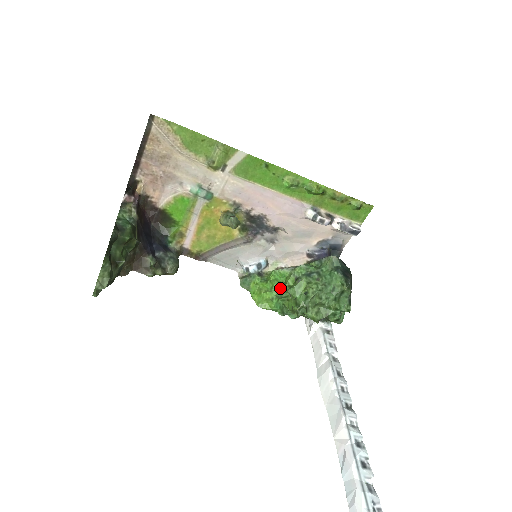
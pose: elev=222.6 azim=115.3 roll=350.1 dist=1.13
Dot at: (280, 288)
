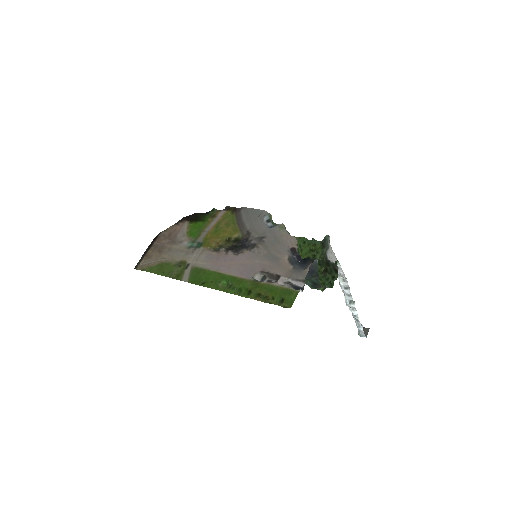
Dot at: occluded
